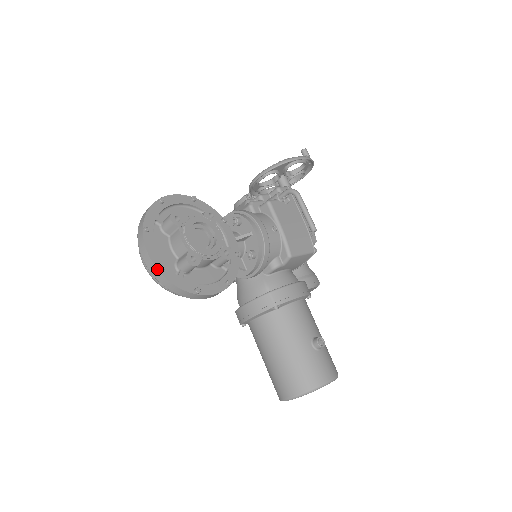
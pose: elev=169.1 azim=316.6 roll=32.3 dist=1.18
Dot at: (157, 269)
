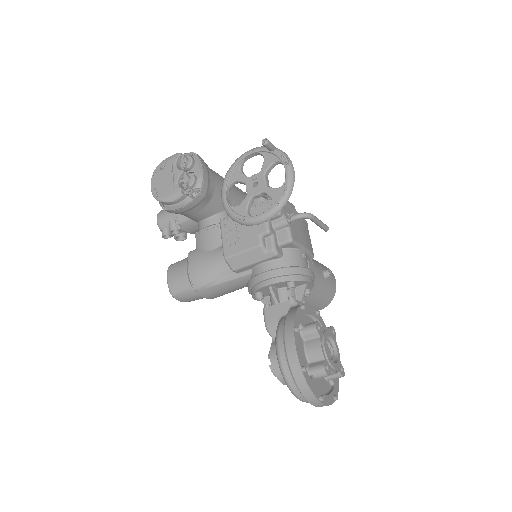
Dot at: occluded
